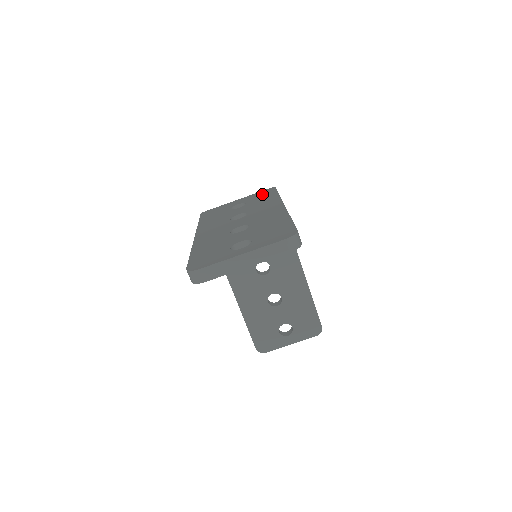
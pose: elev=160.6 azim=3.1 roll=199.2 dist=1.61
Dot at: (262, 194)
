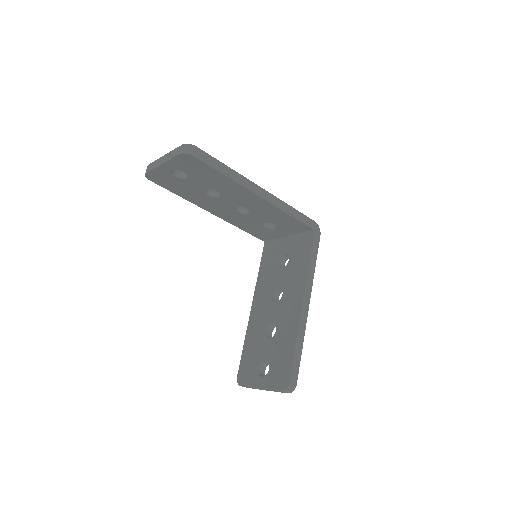
Dot at: occluded
